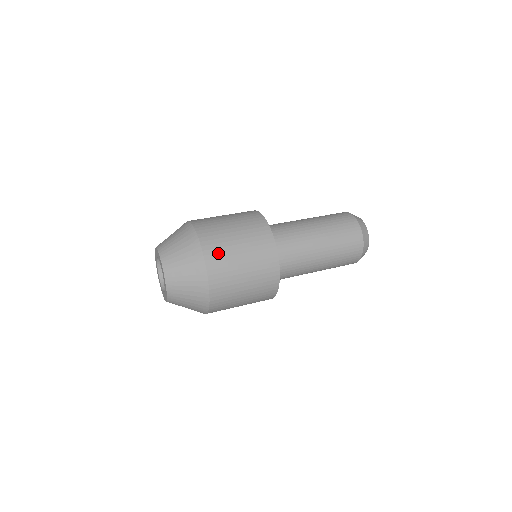
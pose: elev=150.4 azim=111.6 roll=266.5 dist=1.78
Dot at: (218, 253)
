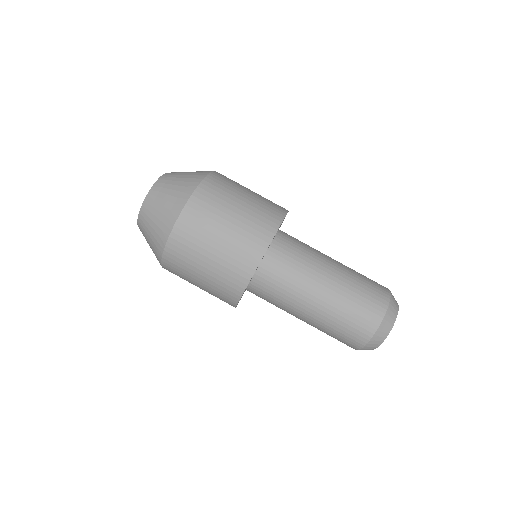
Dot at: occluded
